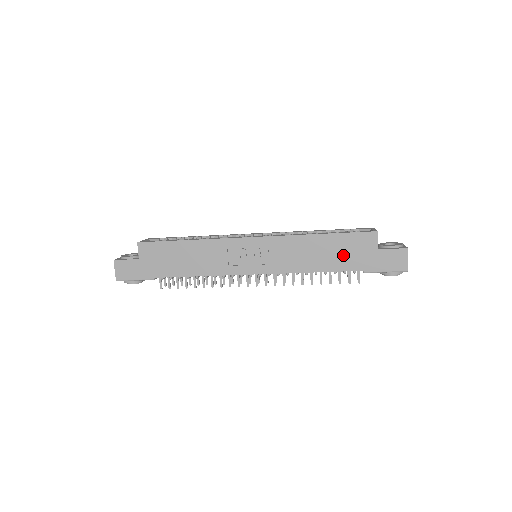
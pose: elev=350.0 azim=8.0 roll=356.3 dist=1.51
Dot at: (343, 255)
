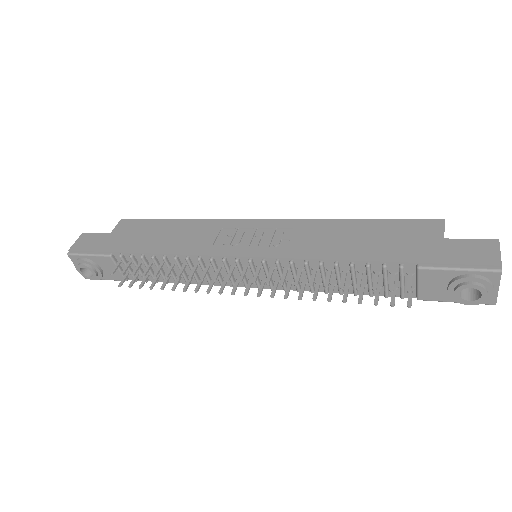
Dot at: (385, 242)
